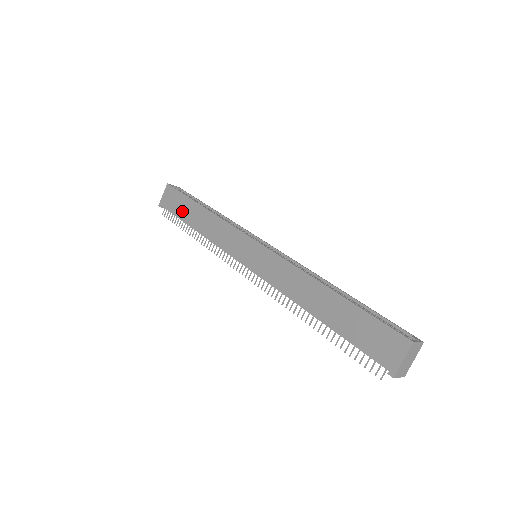
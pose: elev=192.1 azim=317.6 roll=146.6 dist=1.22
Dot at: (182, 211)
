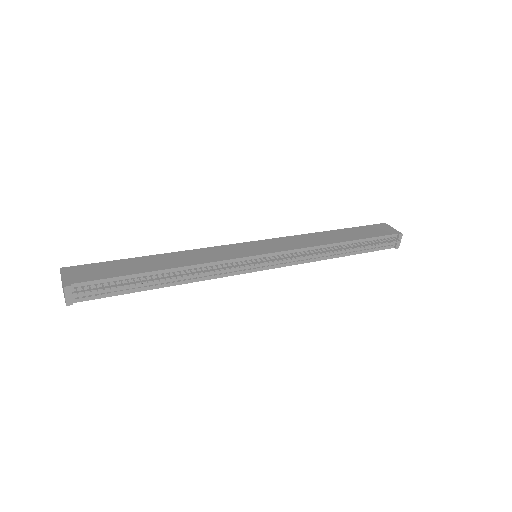
Dot at: (125, 269)
